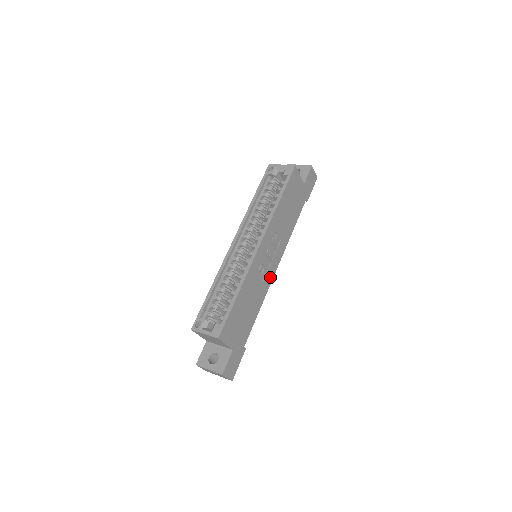
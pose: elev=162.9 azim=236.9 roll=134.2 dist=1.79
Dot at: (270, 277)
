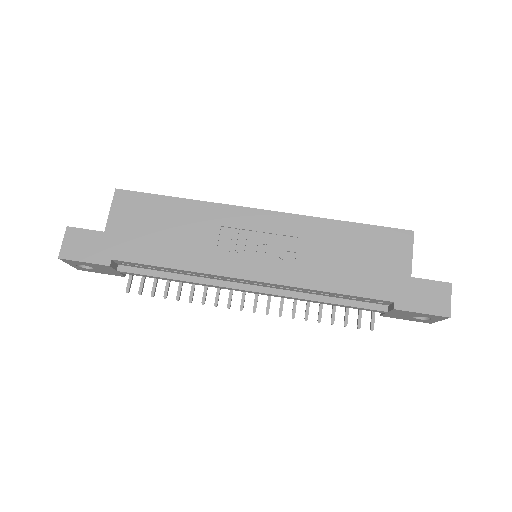
Dot at: (230, 268)
